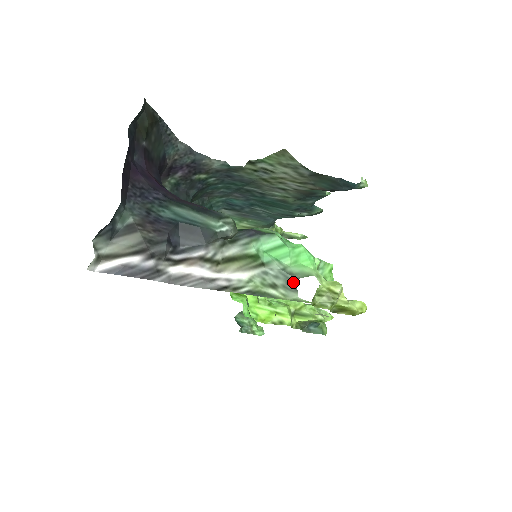
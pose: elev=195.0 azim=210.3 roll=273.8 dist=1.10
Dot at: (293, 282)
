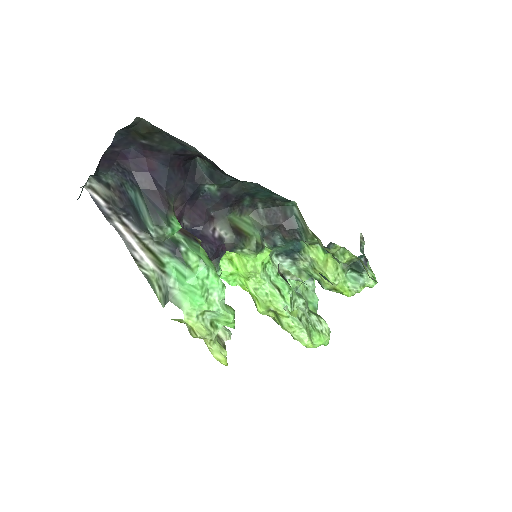
Dot at: (167, 299)
